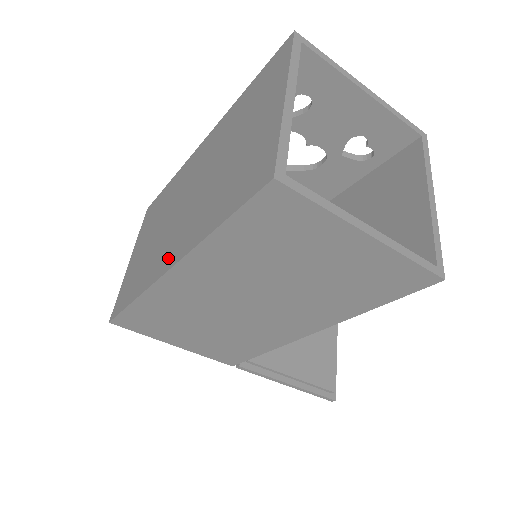
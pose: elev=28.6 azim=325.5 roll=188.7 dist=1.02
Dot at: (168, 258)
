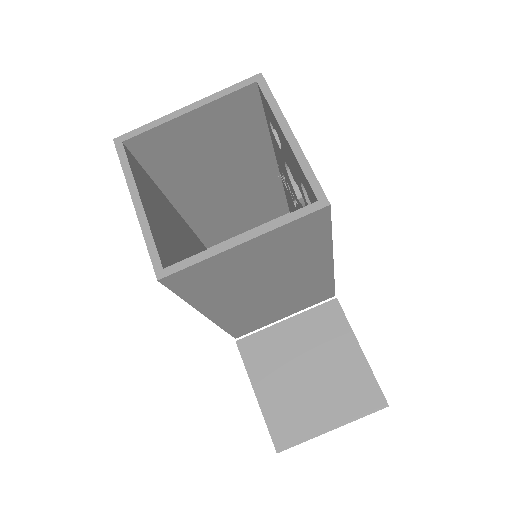
Dot at: occluded
